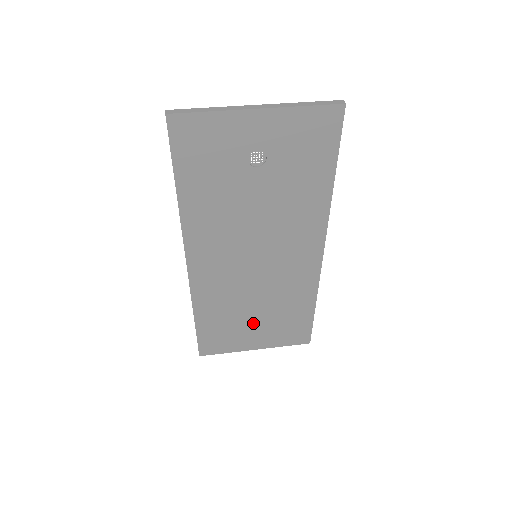
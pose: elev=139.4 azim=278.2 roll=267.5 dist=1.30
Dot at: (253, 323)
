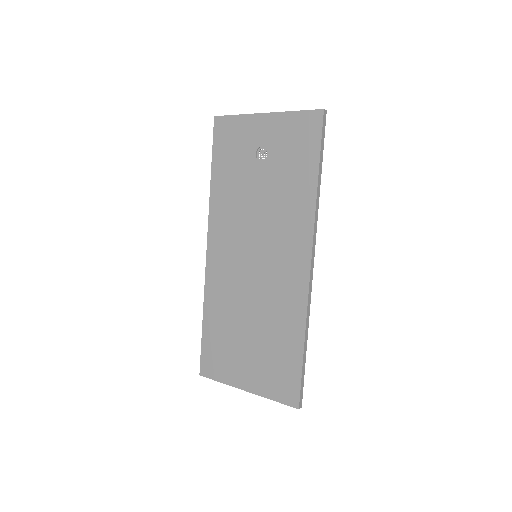
Dot at: (247, 346)
